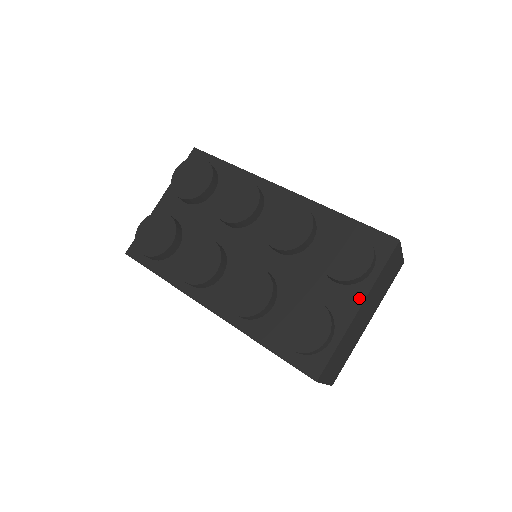
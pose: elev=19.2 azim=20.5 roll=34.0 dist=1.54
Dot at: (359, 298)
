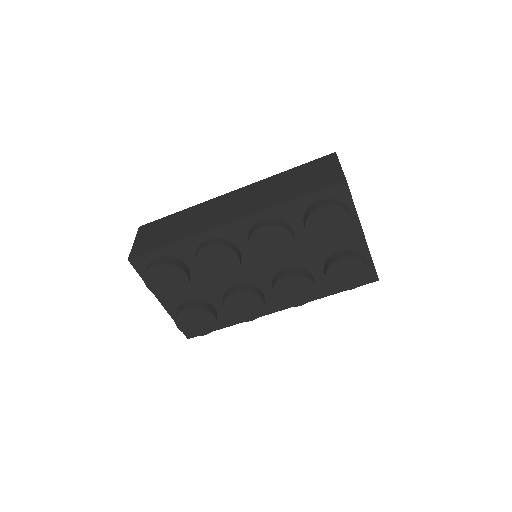
Dot at: (358, 230)
